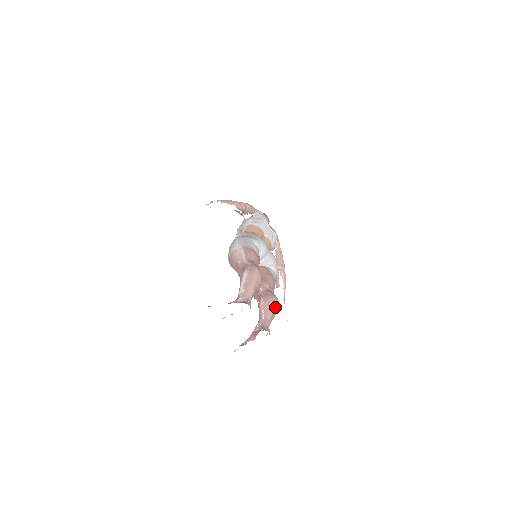
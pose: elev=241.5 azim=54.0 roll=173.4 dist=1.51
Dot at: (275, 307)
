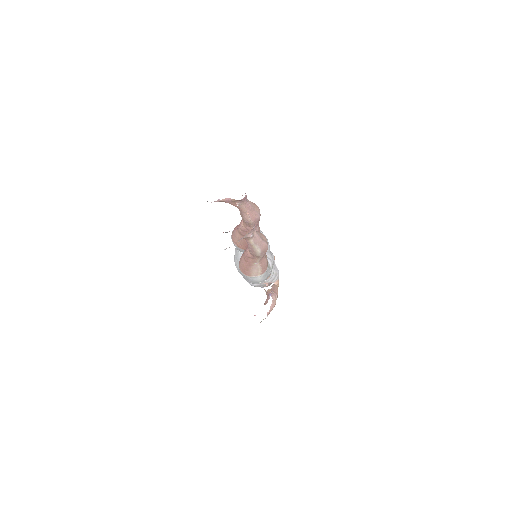
Dot at: (264, 238)
